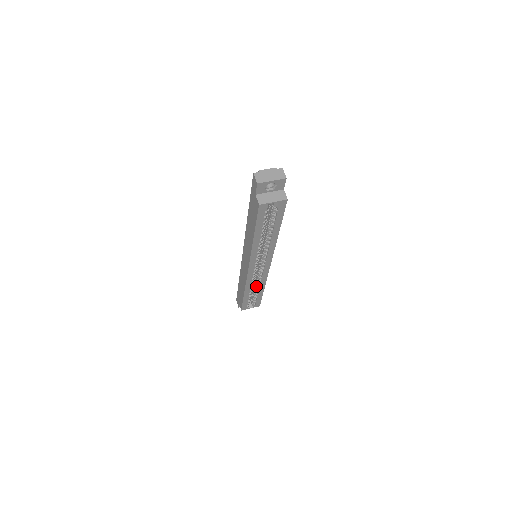
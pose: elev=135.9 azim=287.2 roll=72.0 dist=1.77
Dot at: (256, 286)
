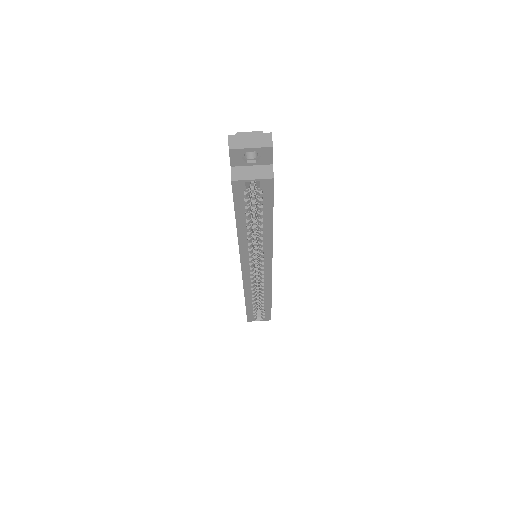
Dot at: (260, 295)
